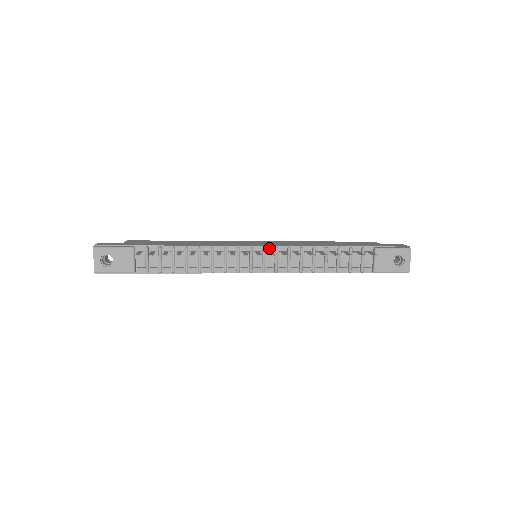
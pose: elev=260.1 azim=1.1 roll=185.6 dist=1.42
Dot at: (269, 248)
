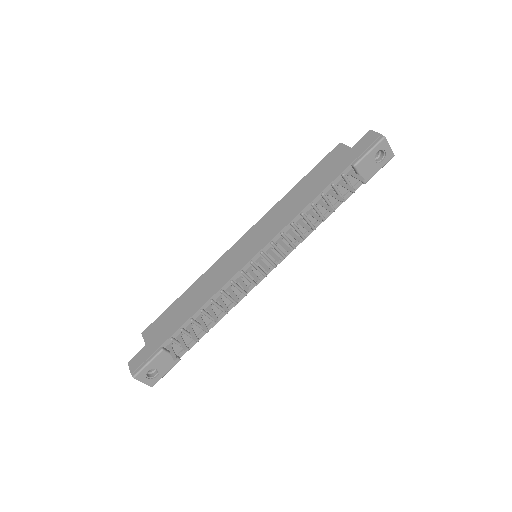
Dot at: (265, 248)
